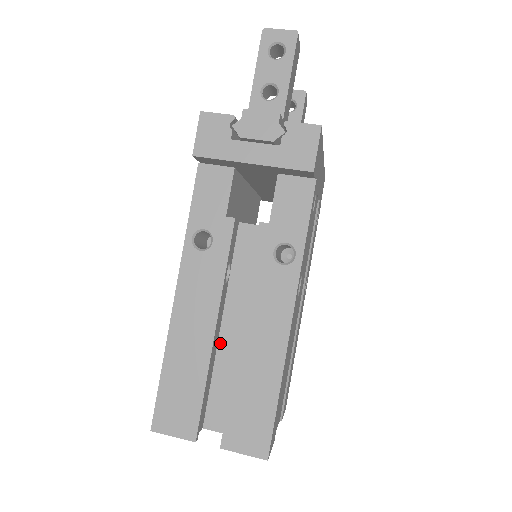
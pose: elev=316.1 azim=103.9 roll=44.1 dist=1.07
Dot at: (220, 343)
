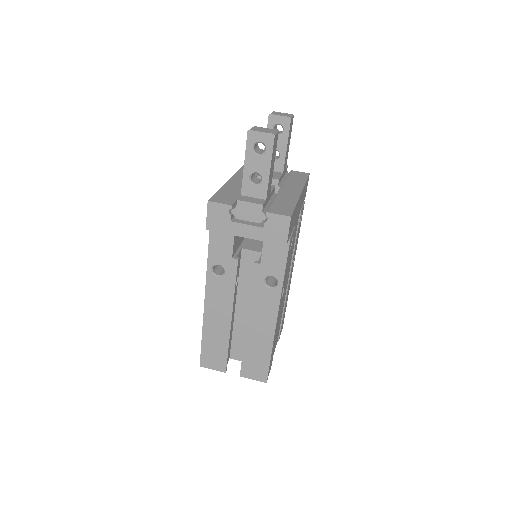
Dot at: (236, 317)
